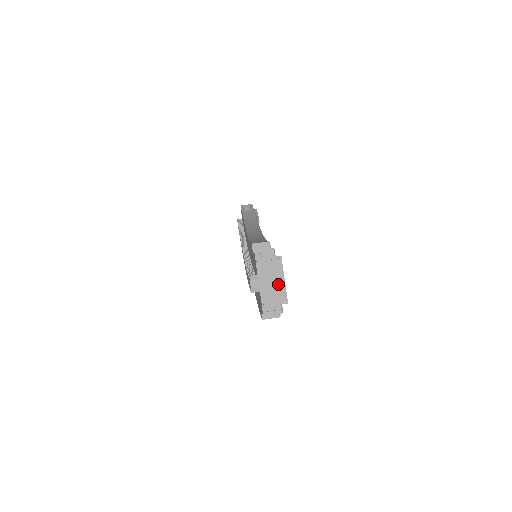
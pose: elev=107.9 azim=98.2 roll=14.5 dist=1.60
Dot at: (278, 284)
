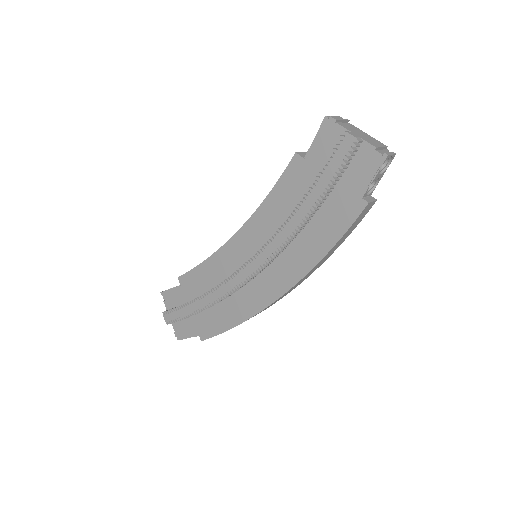
Dot at: (368, 136)
